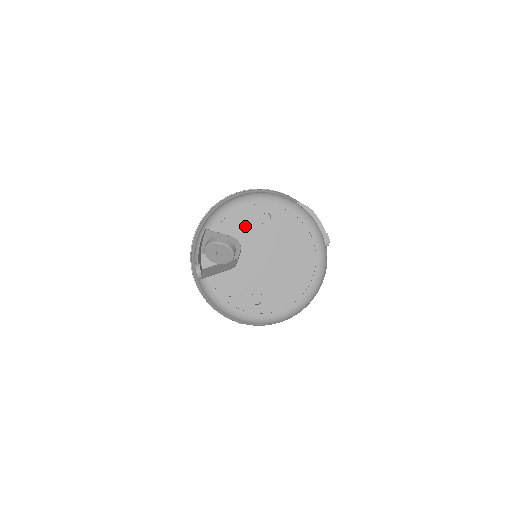
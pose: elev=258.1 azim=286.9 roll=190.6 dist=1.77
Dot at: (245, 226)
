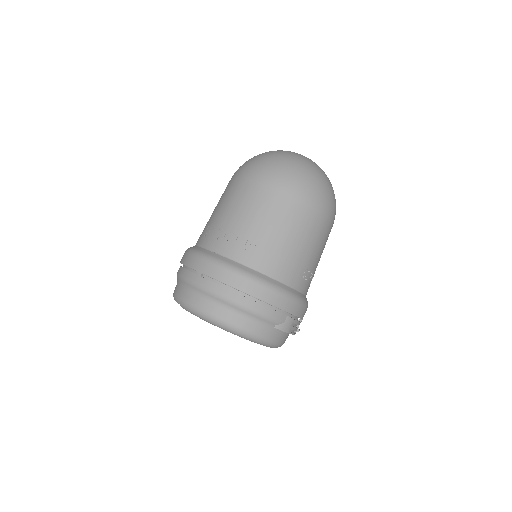
Dot at: occluded
